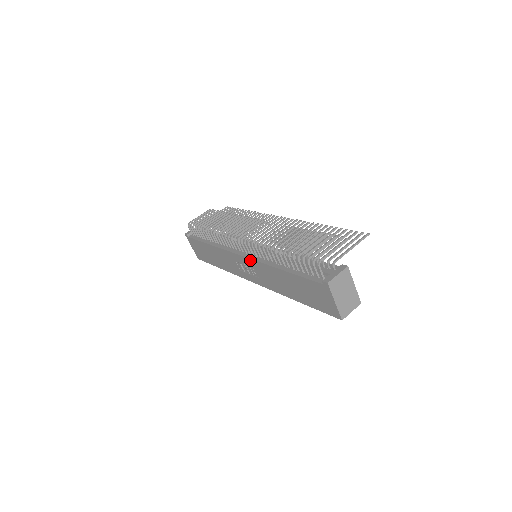
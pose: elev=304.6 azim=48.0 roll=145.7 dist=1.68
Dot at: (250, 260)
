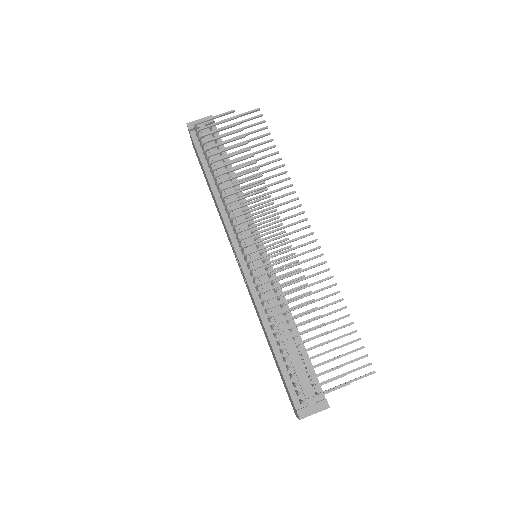
Dot at: (245, 278)
